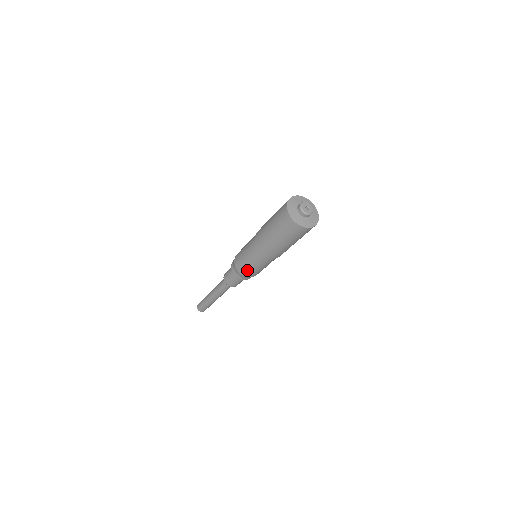
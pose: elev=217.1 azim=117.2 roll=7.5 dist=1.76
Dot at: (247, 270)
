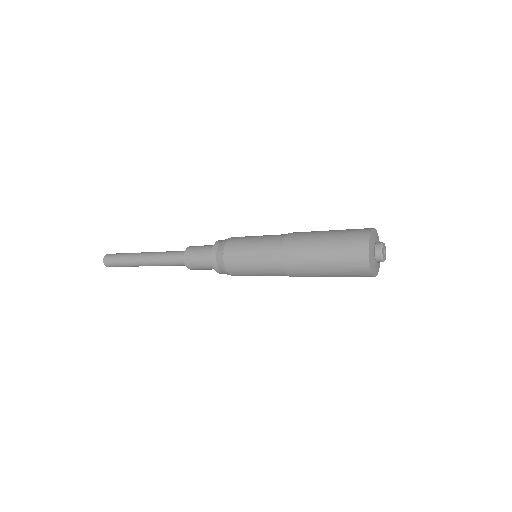
Dot at: (237, 257)
